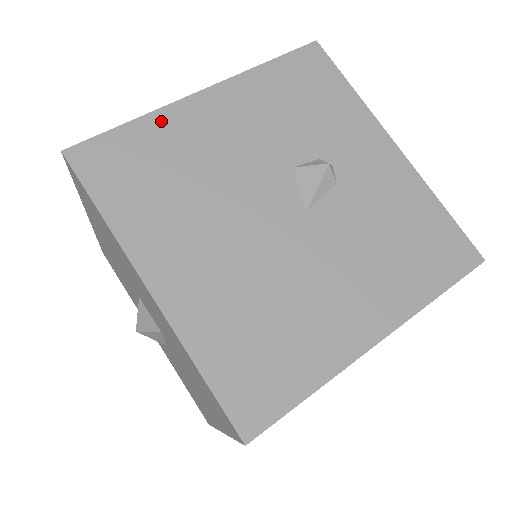
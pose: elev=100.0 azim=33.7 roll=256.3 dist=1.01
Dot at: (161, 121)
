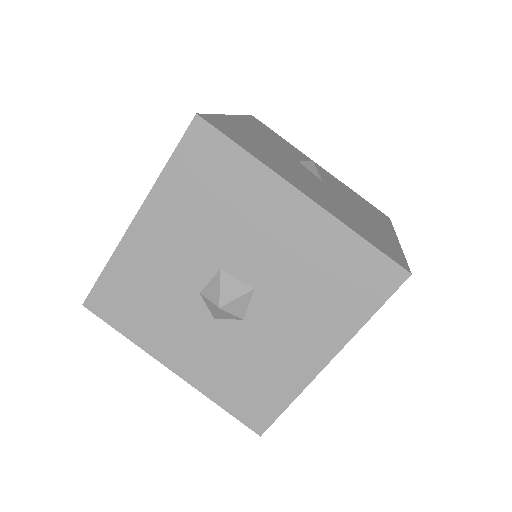
Dot at: (228, 120)
